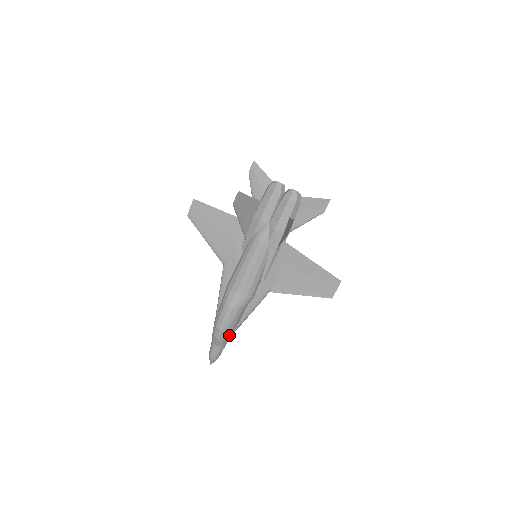
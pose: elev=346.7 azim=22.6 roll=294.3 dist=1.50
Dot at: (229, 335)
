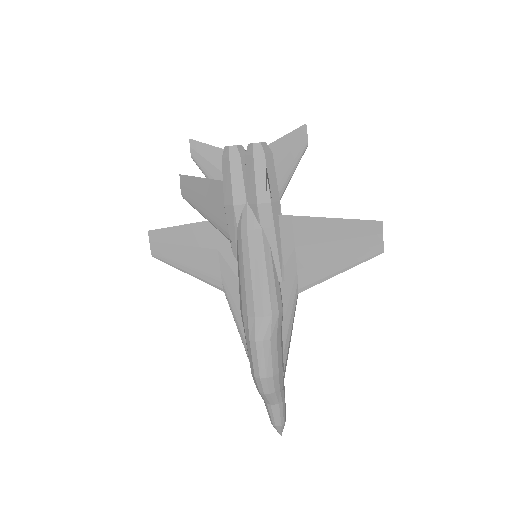
Dot at: (279, 381)
